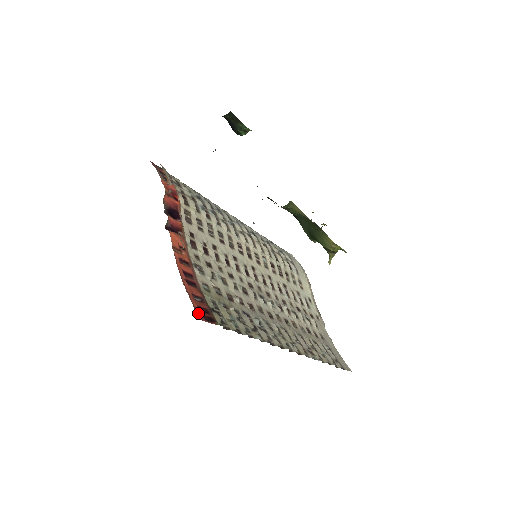
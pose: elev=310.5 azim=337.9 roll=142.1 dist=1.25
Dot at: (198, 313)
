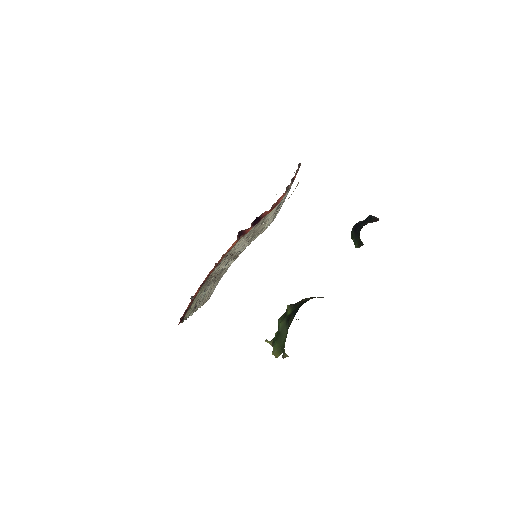
Dot at: occluded
